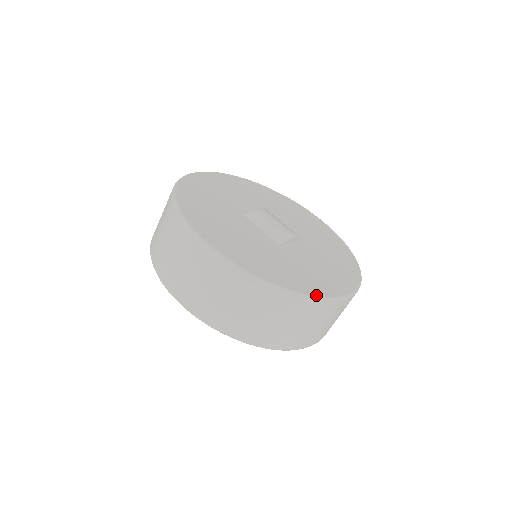
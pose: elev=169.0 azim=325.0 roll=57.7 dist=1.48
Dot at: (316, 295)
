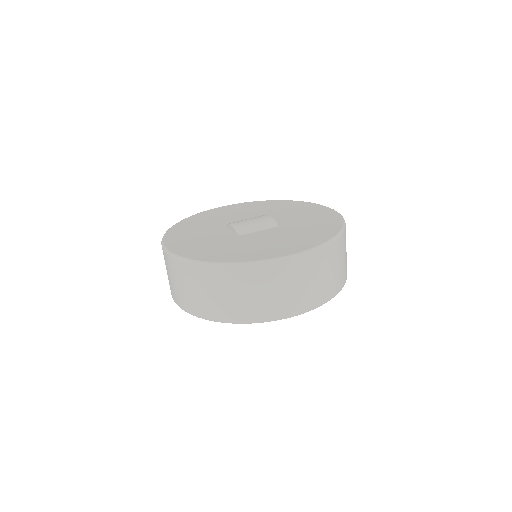
Dot at: (341, 219)
